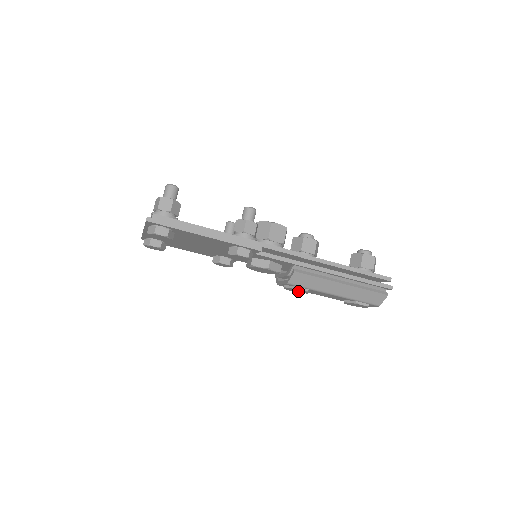
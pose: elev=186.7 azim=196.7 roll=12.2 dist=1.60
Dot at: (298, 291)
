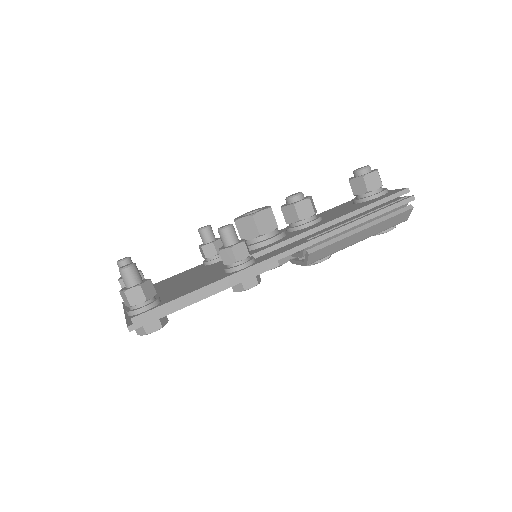
Dot at: occluded
